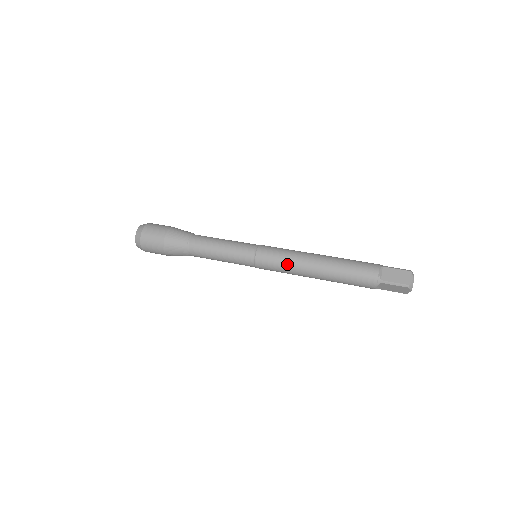
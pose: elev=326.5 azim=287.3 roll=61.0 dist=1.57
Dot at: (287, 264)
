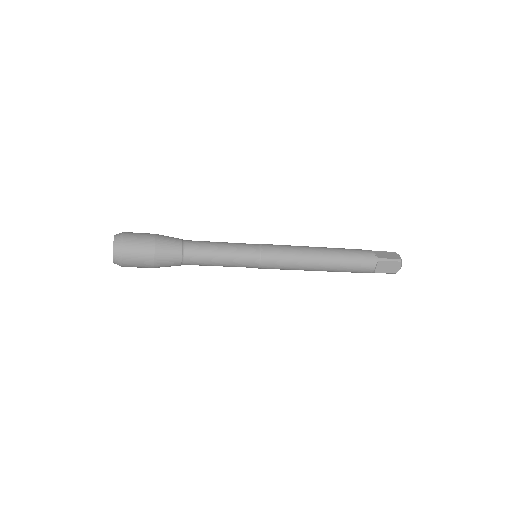
Dot at: (294, 254)
